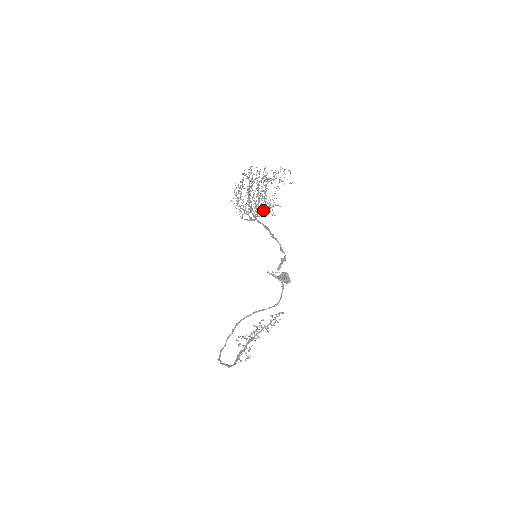
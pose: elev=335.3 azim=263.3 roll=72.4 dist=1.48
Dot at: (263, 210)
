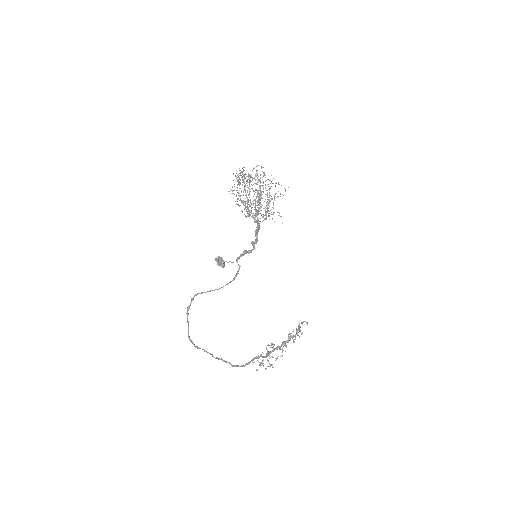
Dot at: occluded
